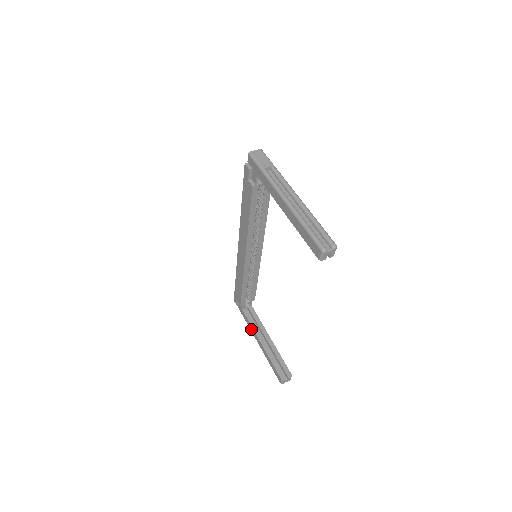
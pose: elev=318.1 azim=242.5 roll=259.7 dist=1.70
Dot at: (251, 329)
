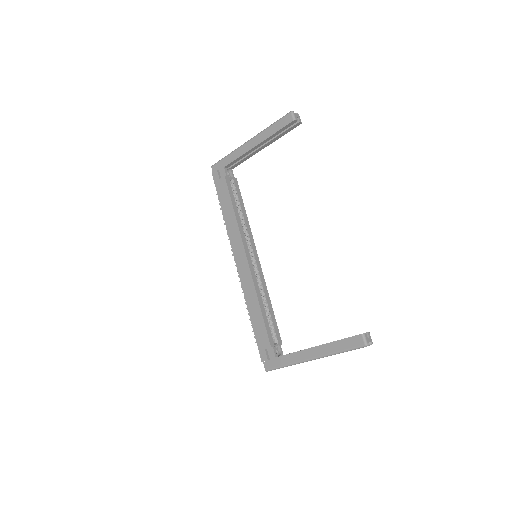
Dot at: (297, 358)
